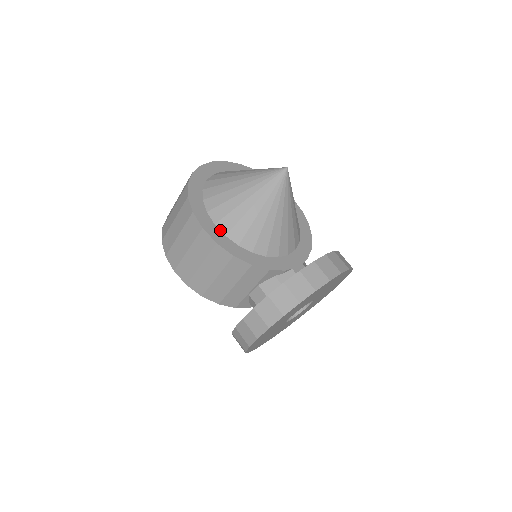
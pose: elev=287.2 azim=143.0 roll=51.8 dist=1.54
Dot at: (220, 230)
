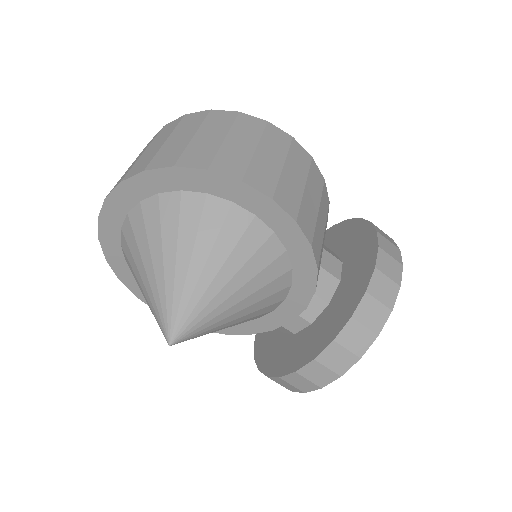
Dot at: occluded
